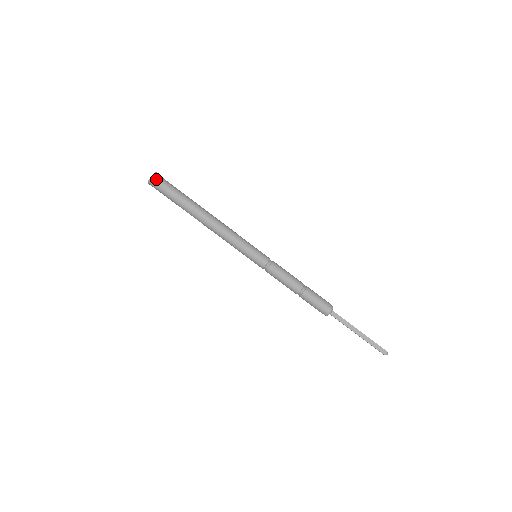
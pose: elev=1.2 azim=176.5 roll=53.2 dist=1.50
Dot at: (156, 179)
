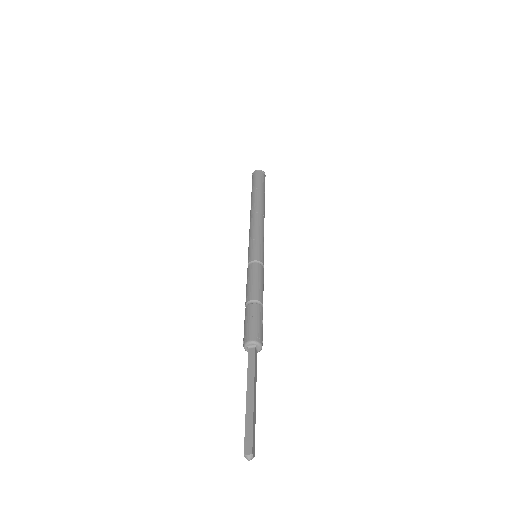
Dot at: (258, 172)
